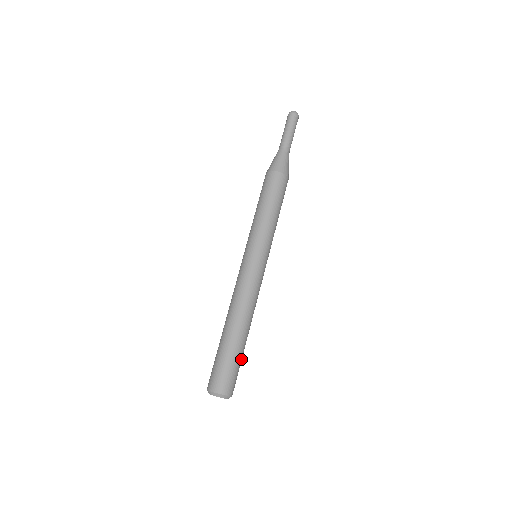
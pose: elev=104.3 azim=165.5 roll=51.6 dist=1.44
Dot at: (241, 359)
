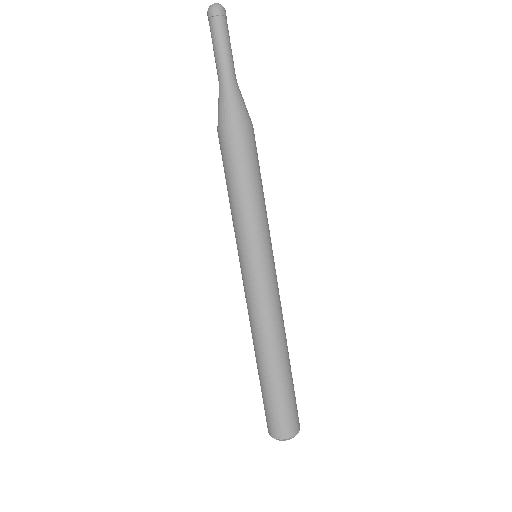
Dot at: occluded
